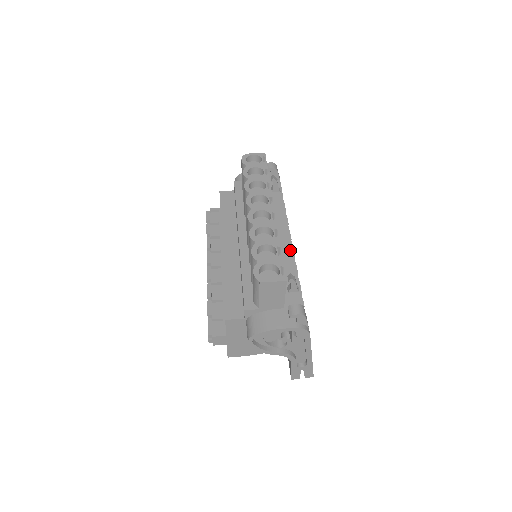
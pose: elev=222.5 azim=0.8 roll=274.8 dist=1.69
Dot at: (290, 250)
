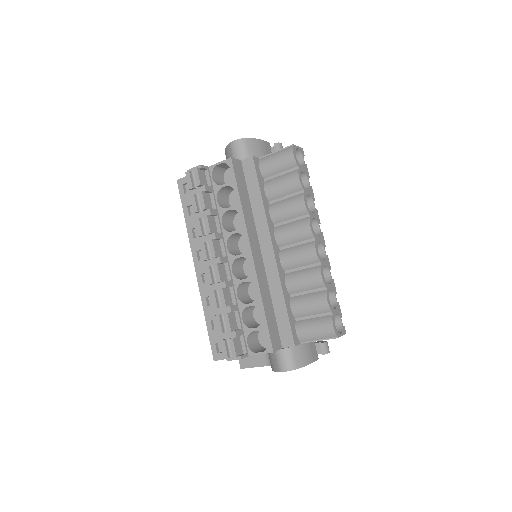
Dot at: occluded
